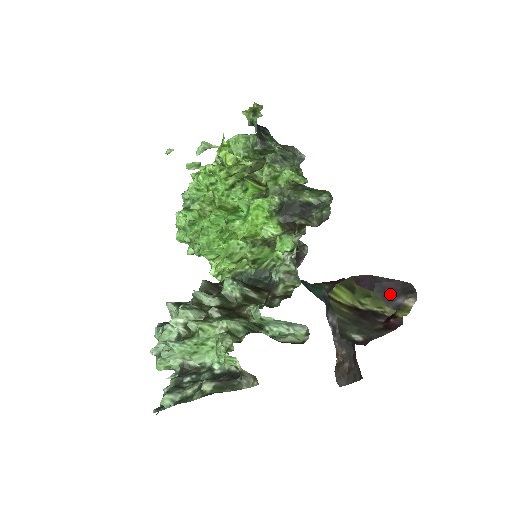
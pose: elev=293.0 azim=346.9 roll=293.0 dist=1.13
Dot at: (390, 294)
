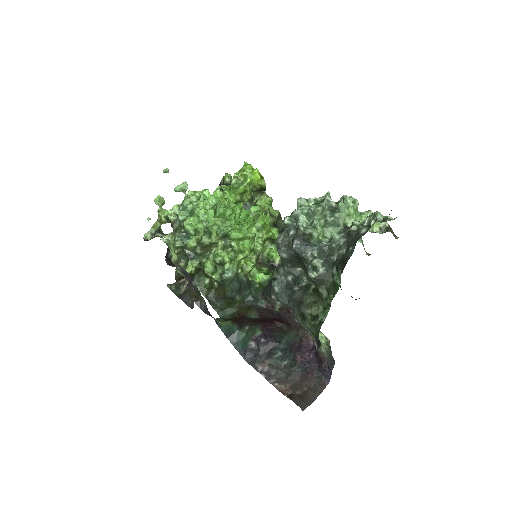
Dot at: occluded
